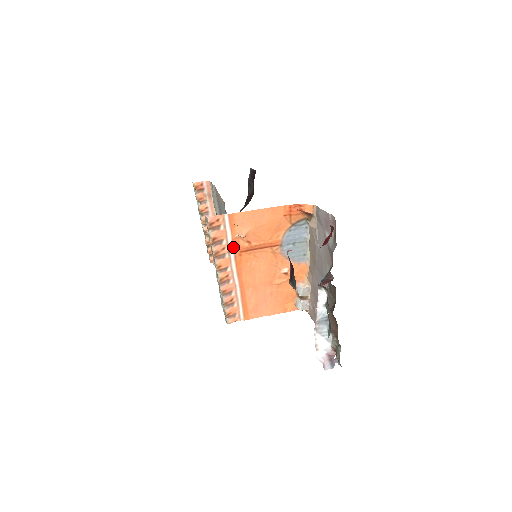
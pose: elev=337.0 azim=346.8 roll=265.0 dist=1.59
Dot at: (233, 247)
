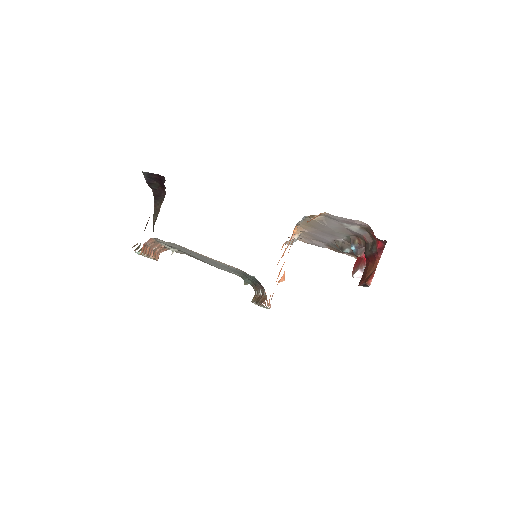
Dot at: occluded
